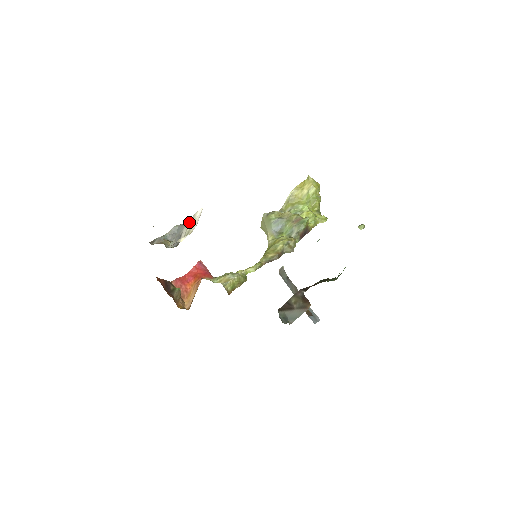
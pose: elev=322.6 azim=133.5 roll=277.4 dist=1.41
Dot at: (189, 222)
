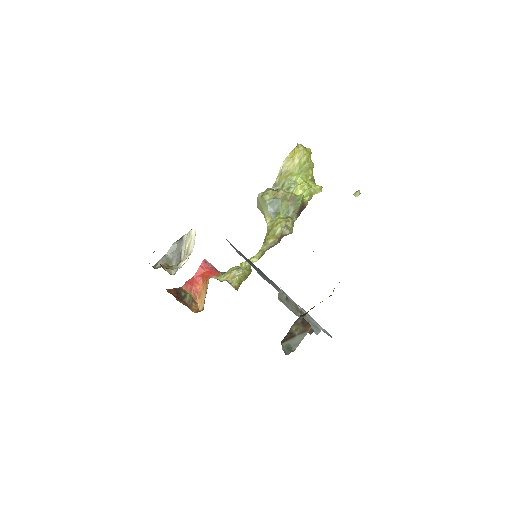
Dot at: (186, 239)
